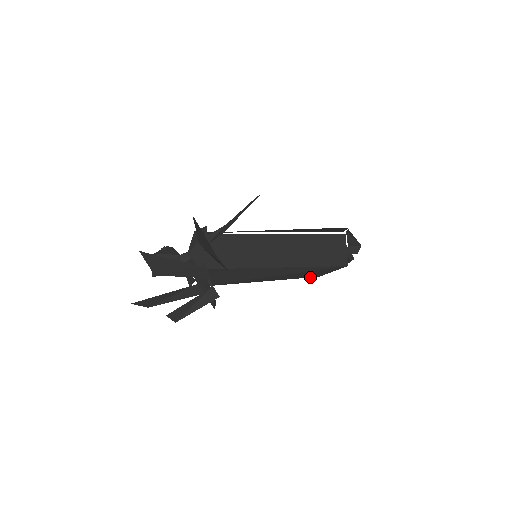
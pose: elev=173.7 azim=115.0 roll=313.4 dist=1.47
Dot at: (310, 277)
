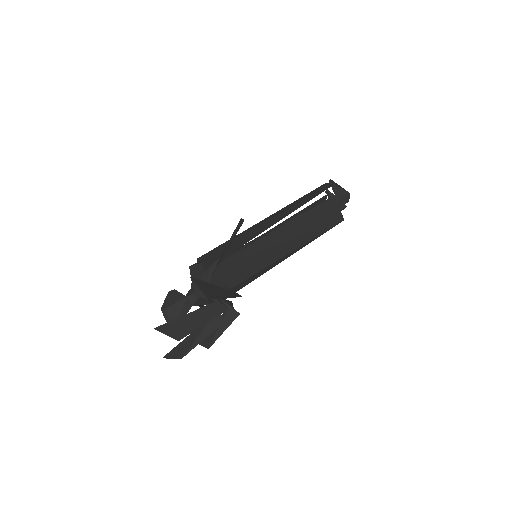
Dot at: occluded
